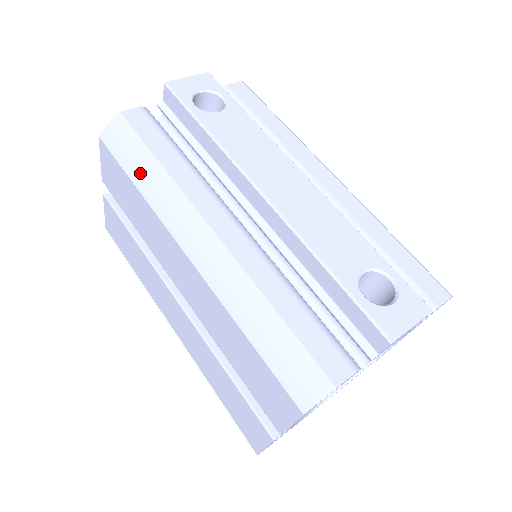
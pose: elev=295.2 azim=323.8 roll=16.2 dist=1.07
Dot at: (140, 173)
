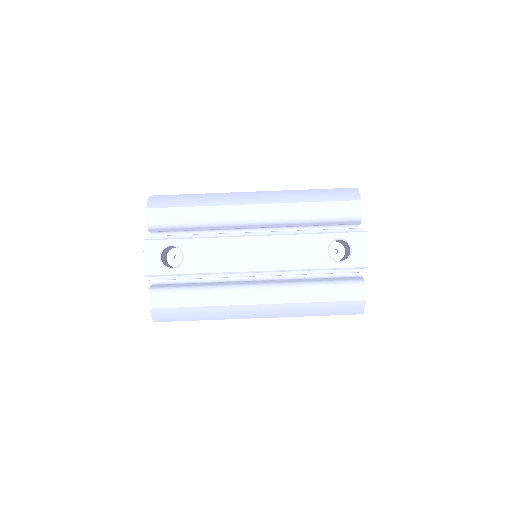
Dot at: (197, 316)
